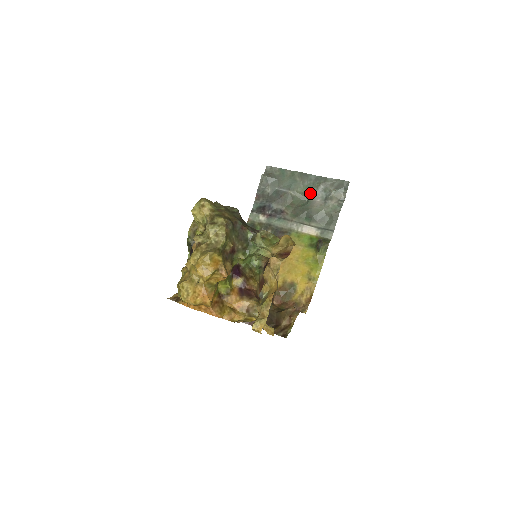
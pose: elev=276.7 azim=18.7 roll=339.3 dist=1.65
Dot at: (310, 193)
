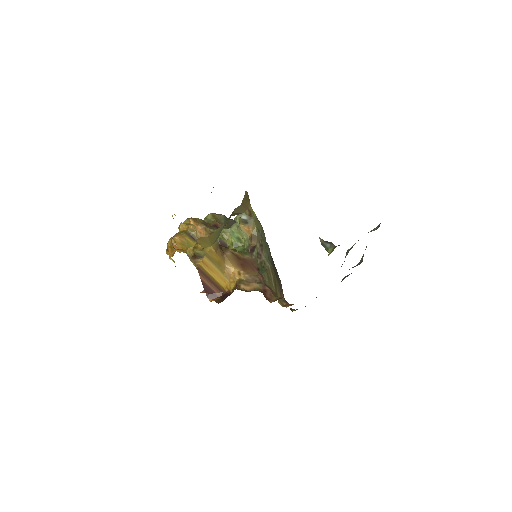
Dot at: occluded
